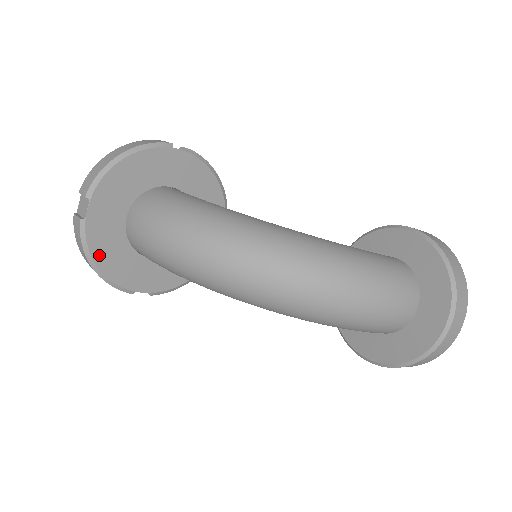
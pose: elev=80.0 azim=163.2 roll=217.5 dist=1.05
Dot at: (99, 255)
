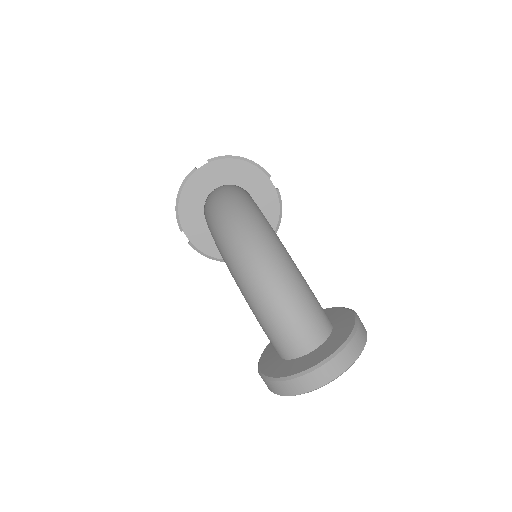
Dot at: (186, 193)
